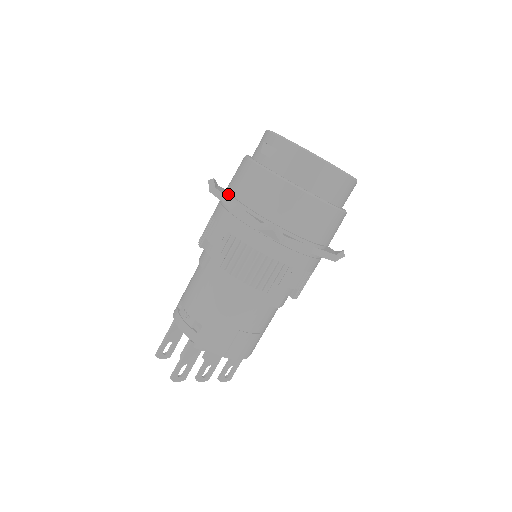
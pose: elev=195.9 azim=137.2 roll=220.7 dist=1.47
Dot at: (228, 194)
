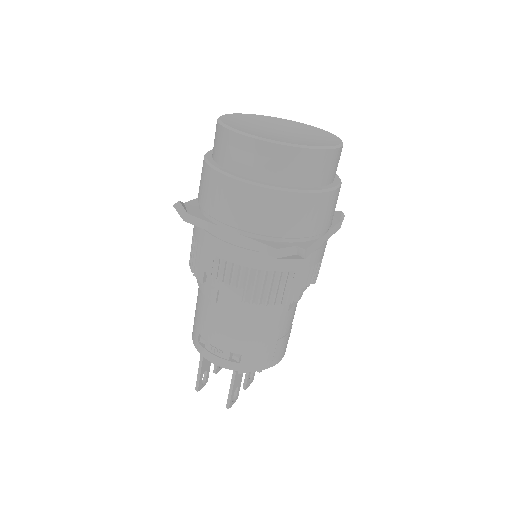
Dot at: (211, 219)
